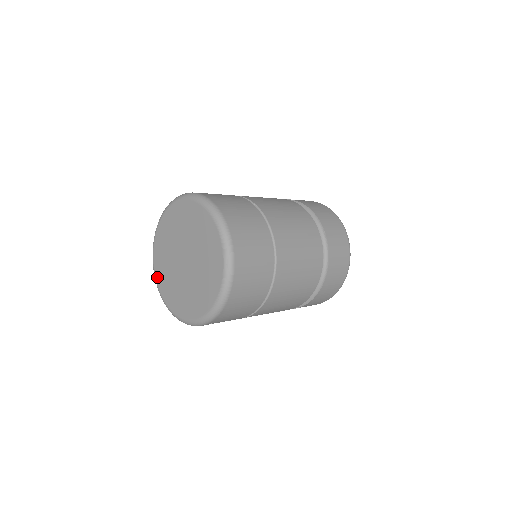
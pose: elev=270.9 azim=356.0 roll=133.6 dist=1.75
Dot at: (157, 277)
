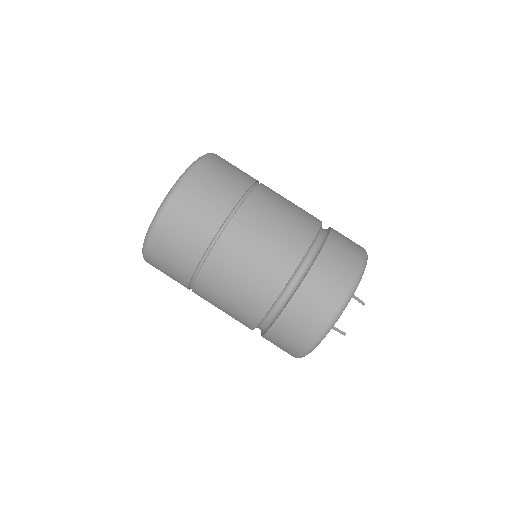
Dot at: occluded
